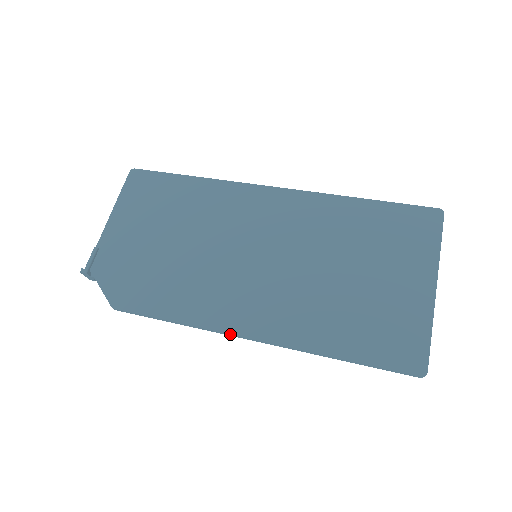
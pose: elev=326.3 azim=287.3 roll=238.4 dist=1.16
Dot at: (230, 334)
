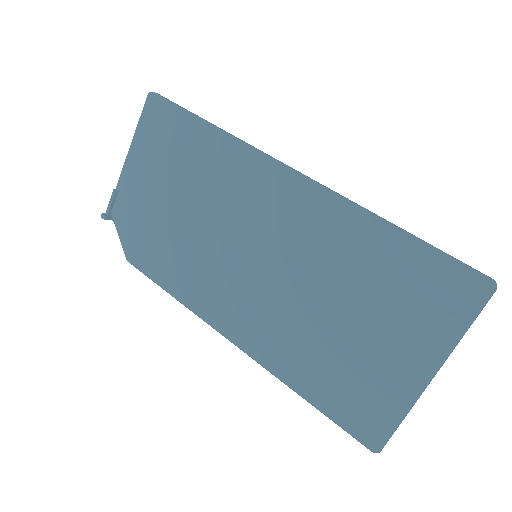
Dot at: (216, 330)
